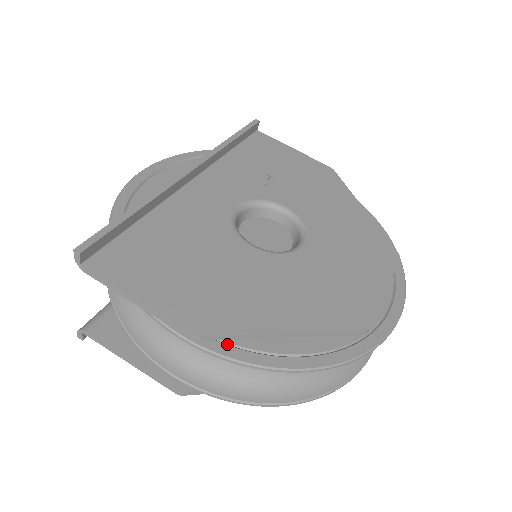
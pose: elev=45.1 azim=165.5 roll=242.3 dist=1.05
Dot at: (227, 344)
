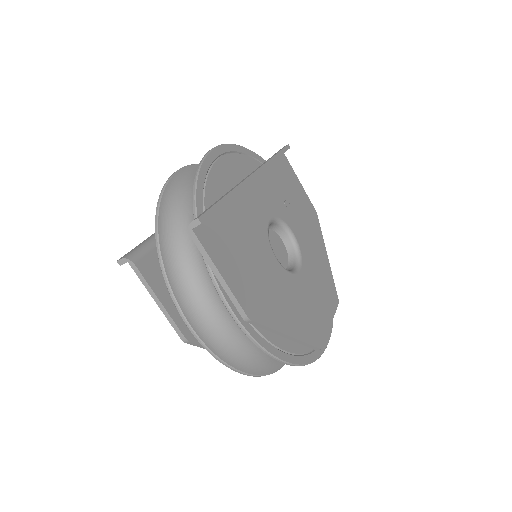
Dot at: (253, 328)
